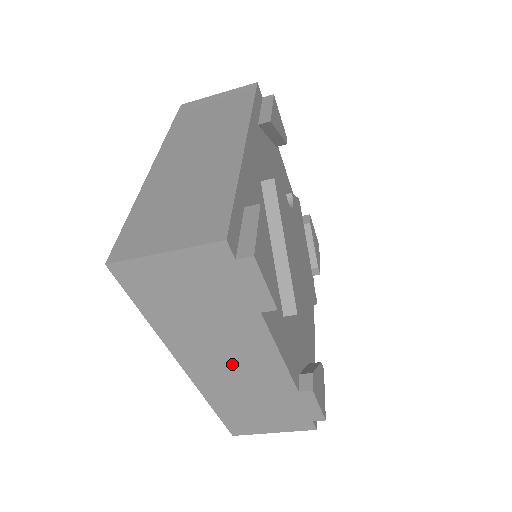
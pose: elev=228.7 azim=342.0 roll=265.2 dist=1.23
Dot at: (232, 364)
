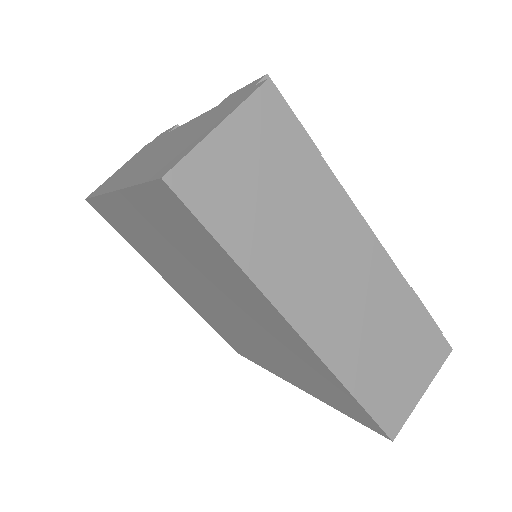
Dot at: occluded
